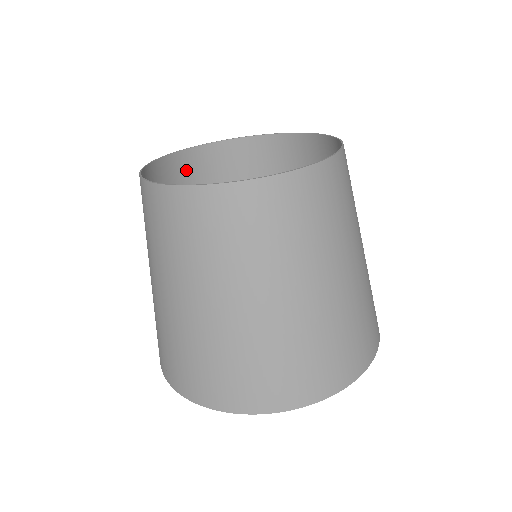
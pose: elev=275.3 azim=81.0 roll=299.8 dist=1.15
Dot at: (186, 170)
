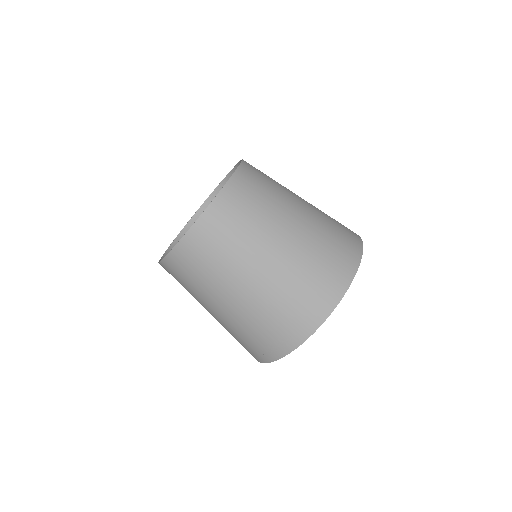
Dot at: occluded
